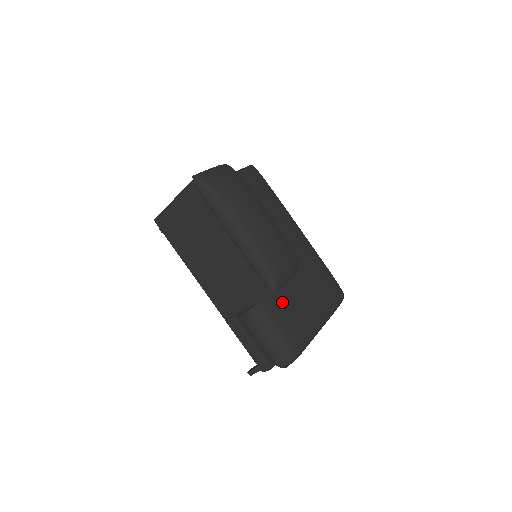
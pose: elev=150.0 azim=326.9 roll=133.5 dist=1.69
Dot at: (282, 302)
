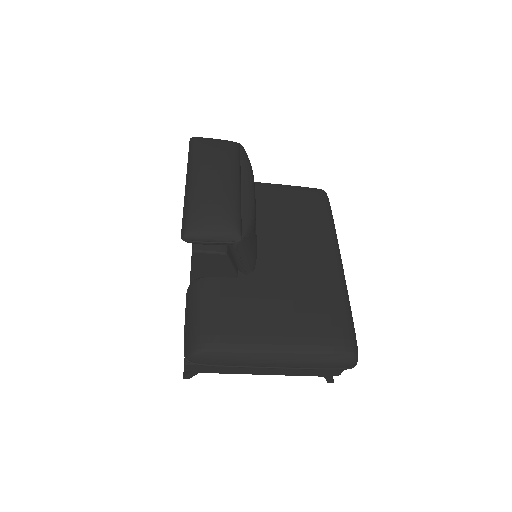
Dot at: (231, 292)
